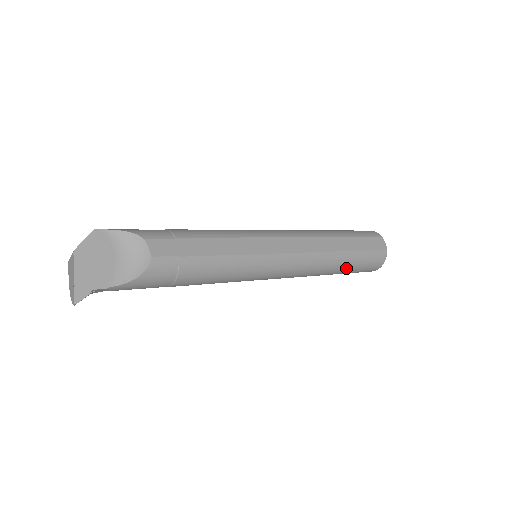
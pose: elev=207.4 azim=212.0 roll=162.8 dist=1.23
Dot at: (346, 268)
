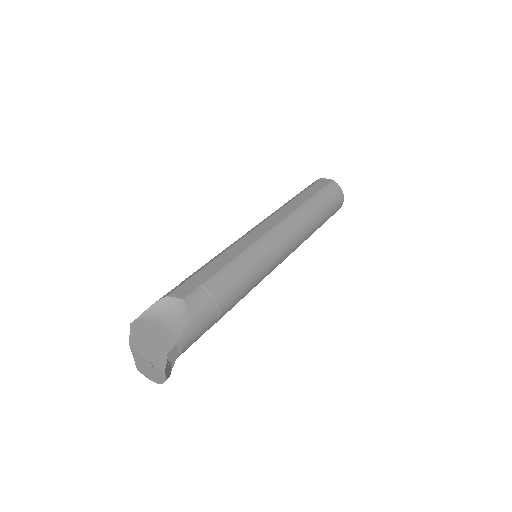
Dot at: (321, 211)
